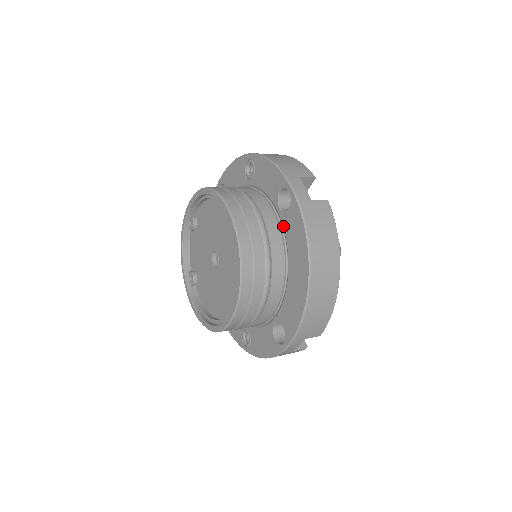
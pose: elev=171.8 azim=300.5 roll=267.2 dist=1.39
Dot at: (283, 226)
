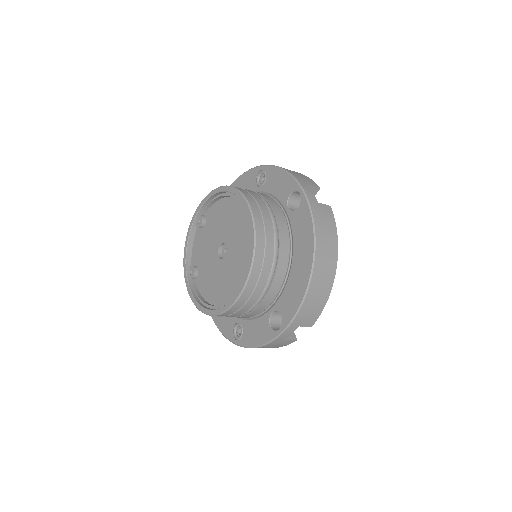
Dot at: (291, 223)
